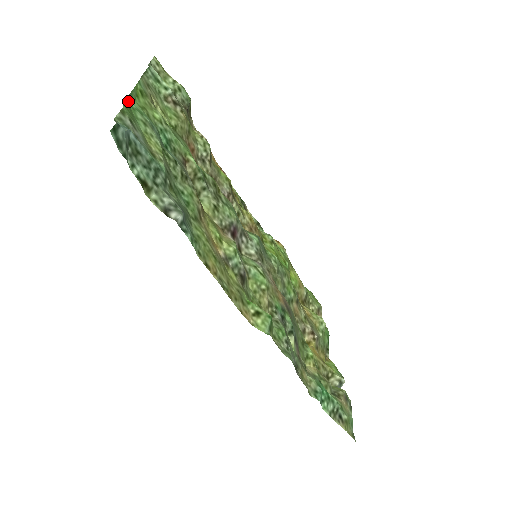
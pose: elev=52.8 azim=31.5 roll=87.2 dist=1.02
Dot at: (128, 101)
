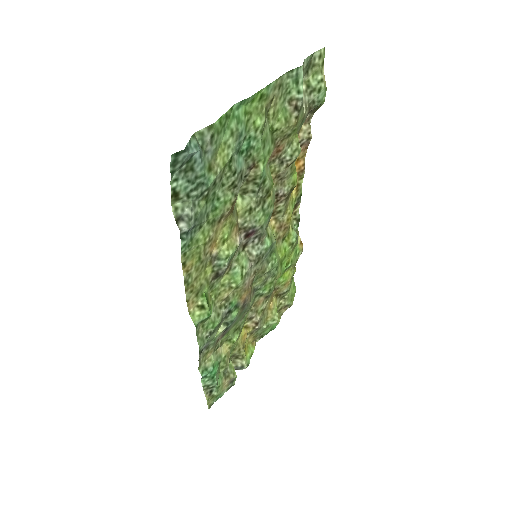
Dot at: (235, 107)
